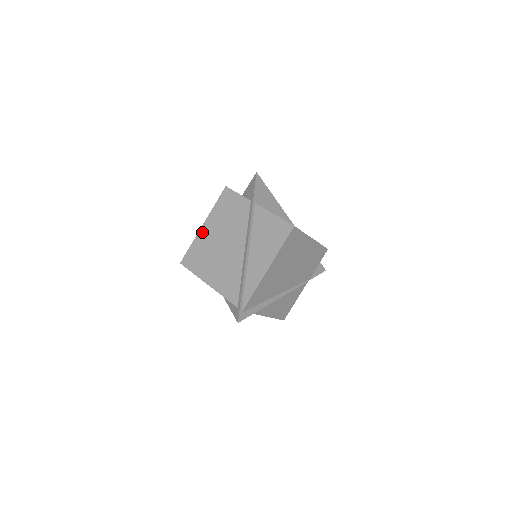
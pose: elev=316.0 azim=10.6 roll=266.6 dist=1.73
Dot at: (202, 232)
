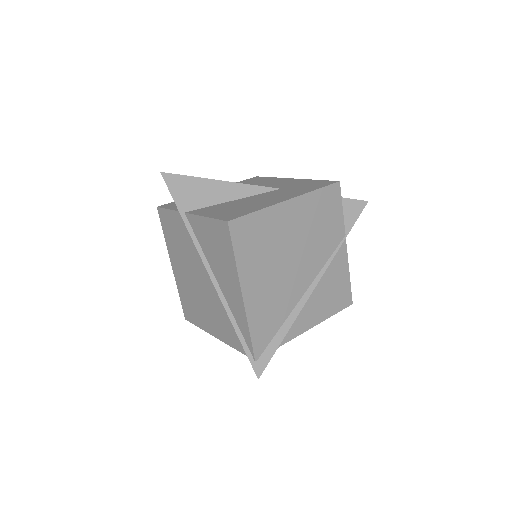
Dot at: (176, 275)
